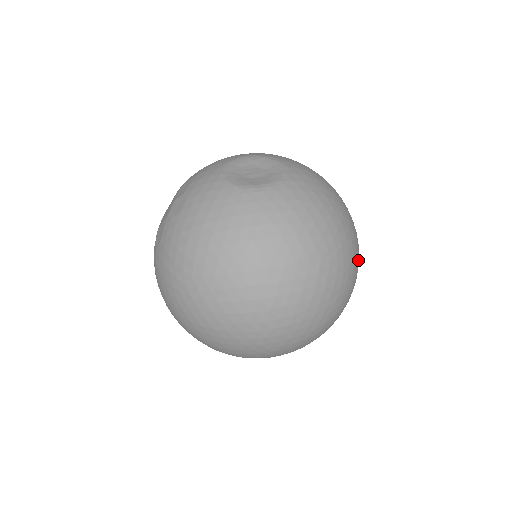
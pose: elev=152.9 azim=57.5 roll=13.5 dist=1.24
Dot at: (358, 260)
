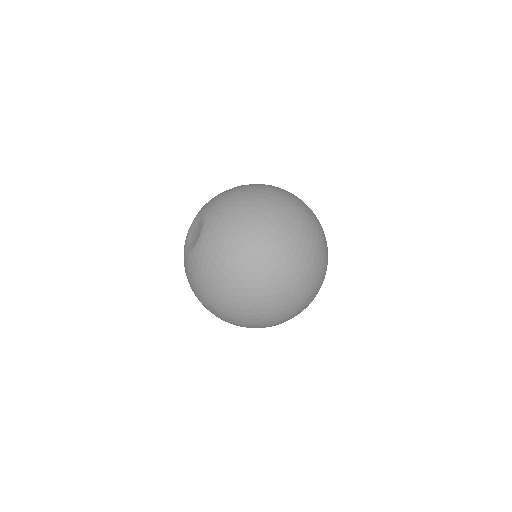
Dot at: (276, 273)
